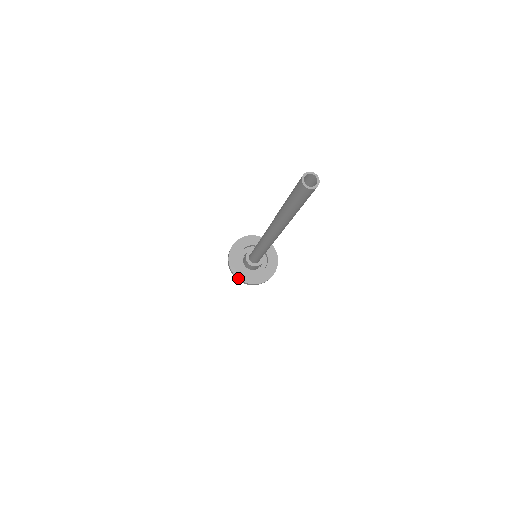
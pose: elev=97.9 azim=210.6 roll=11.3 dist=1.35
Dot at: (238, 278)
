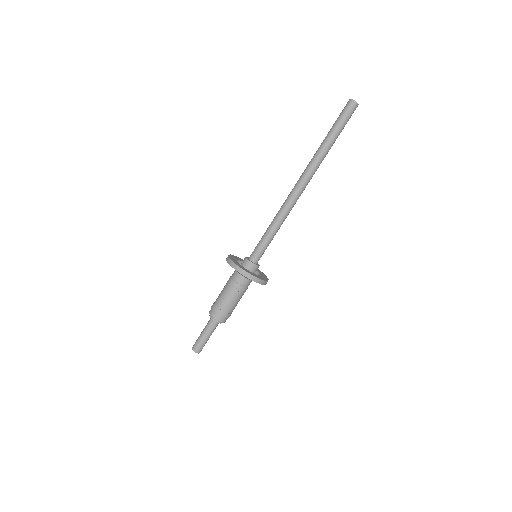
Dot at: (246, 271)
